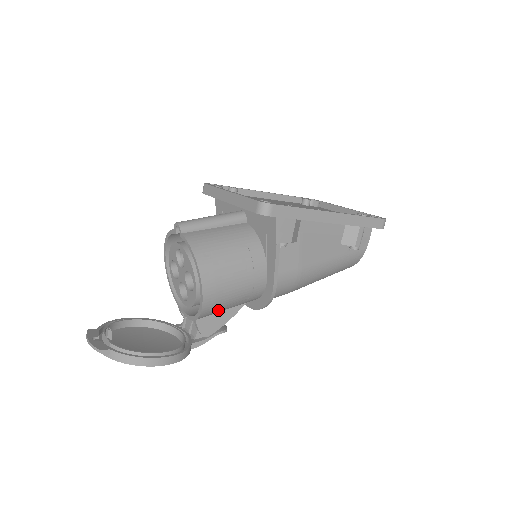
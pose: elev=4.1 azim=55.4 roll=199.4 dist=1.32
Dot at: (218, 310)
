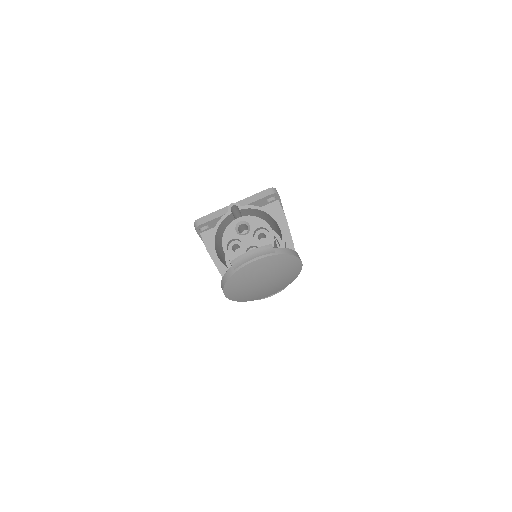
Dot at: occluded
